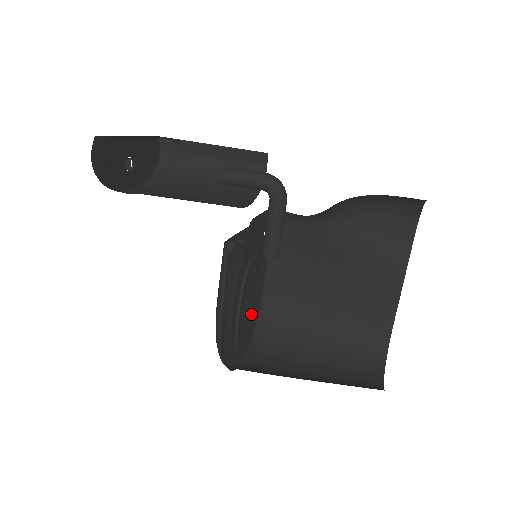
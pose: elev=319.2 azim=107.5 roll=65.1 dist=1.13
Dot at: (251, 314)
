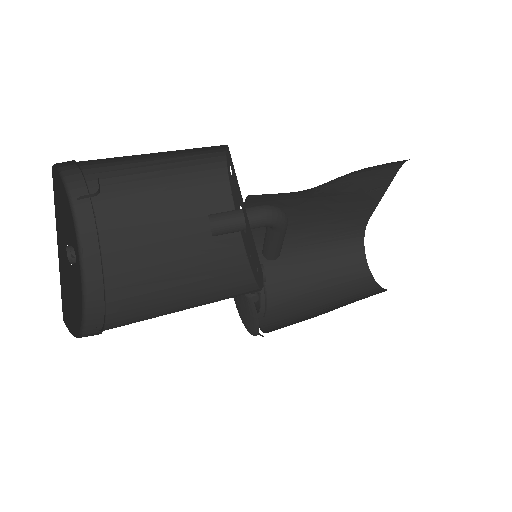
Dot at: occluded
